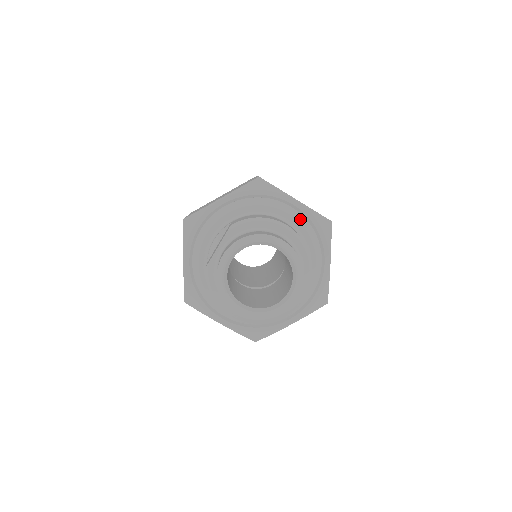
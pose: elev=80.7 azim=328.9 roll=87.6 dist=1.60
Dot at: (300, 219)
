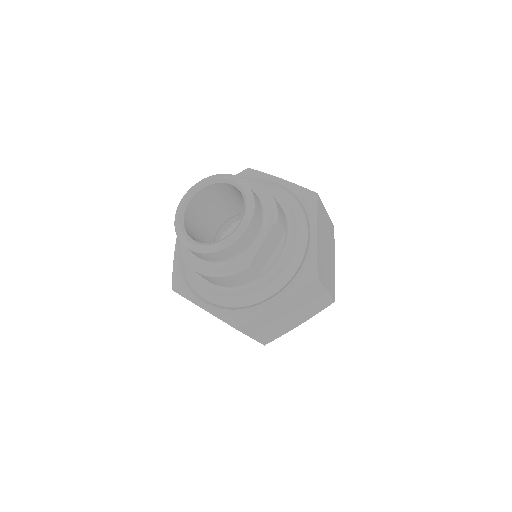
Dot at: (282, 193)
